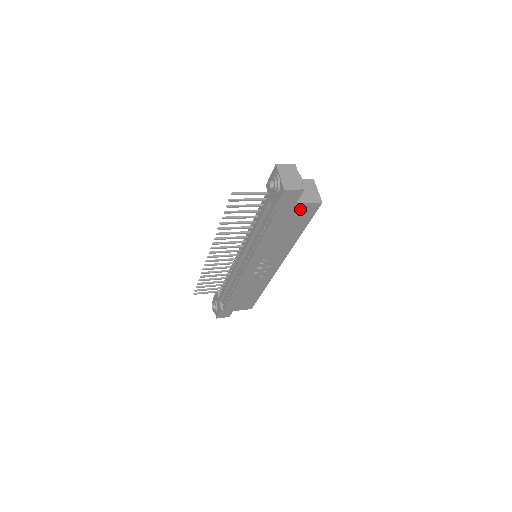
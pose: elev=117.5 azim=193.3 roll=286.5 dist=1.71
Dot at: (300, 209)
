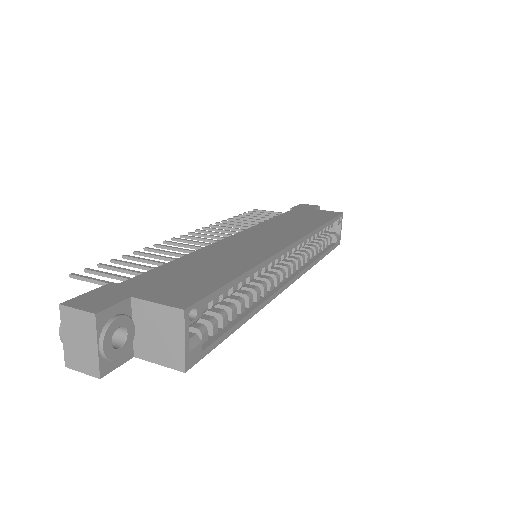
Dot at: occluded
